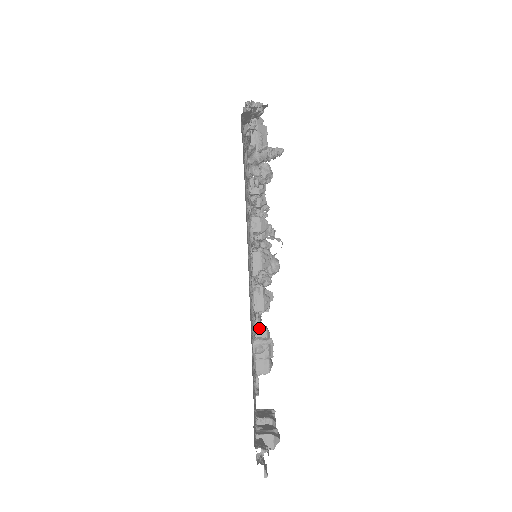
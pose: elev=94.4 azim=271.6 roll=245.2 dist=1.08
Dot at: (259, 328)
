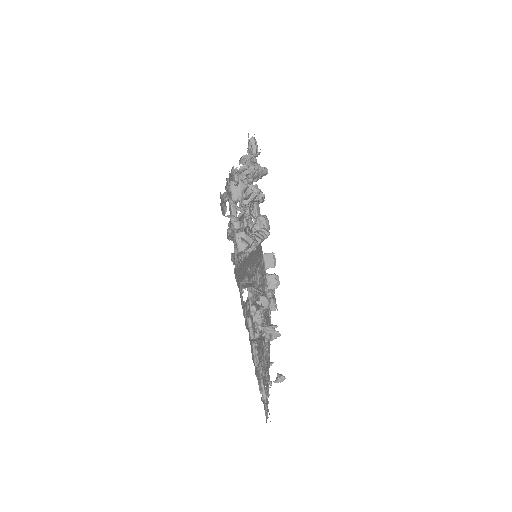
Dot at: occluded
